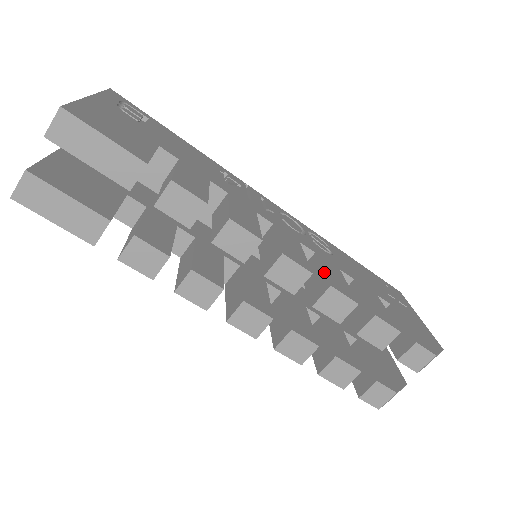
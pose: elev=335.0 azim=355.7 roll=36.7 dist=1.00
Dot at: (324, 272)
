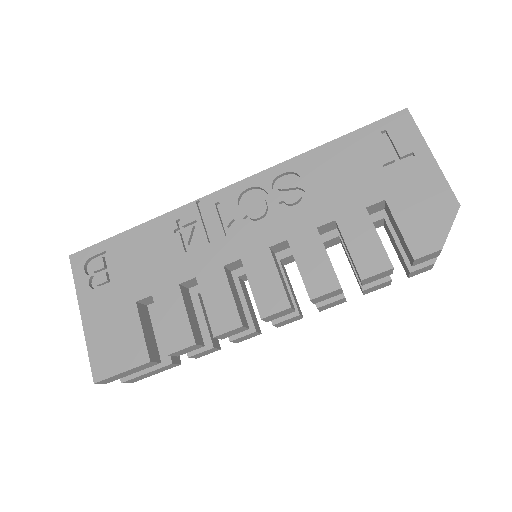
Dot at: occluded
